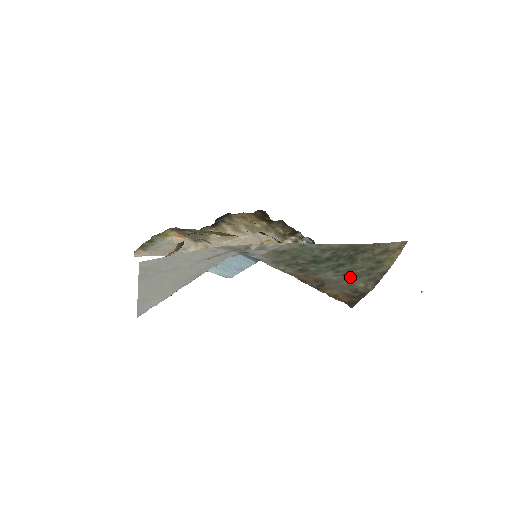
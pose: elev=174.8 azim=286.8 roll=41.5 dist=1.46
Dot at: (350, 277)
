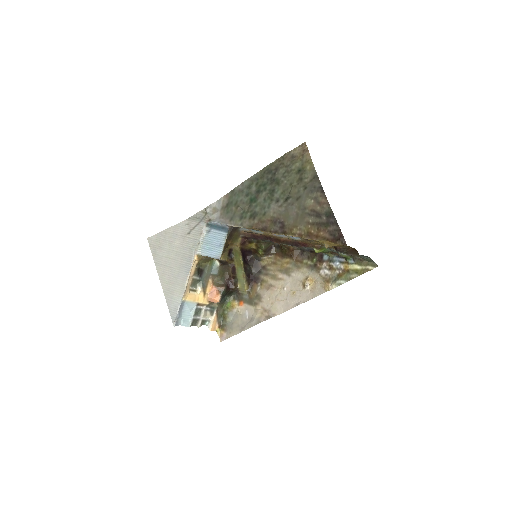
Dot at: (293, 200)
